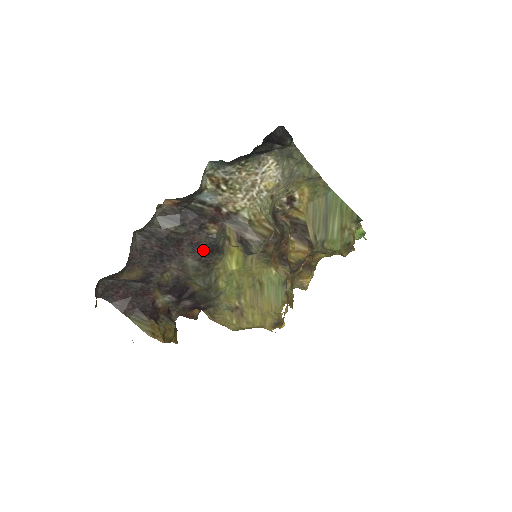
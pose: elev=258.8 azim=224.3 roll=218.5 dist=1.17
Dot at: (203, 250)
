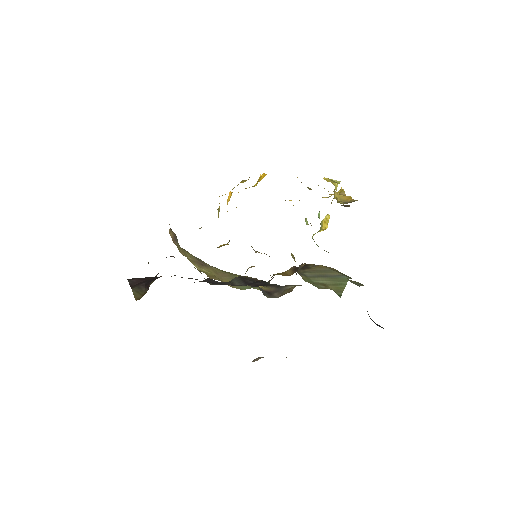
Dot at: occluded
